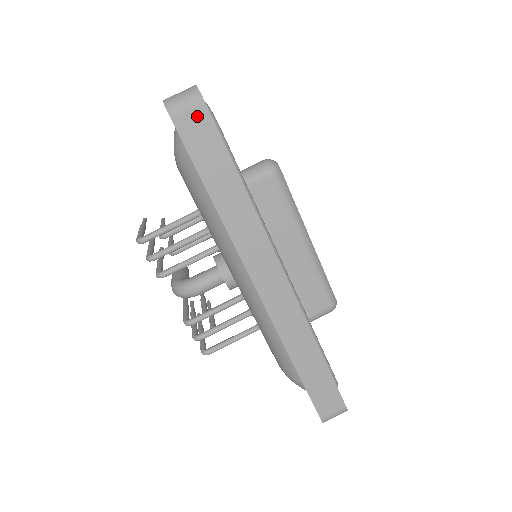
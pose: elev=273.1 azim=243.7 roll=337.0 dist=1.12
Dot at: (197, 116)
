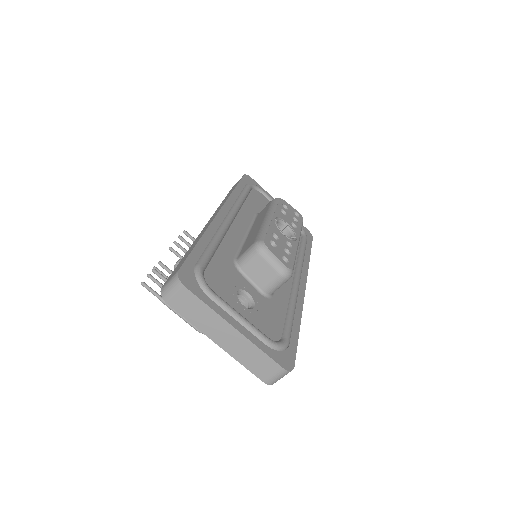
Dot at: occluded
